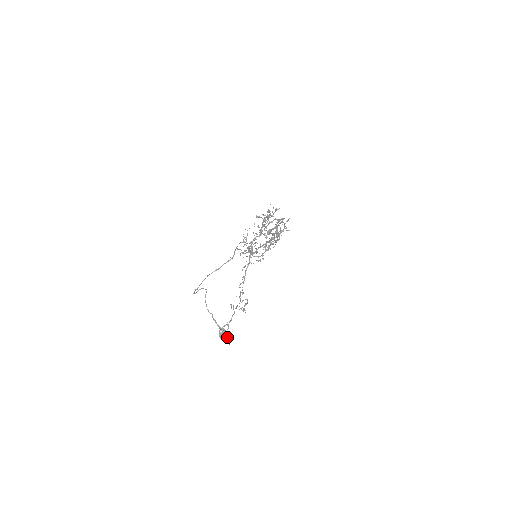
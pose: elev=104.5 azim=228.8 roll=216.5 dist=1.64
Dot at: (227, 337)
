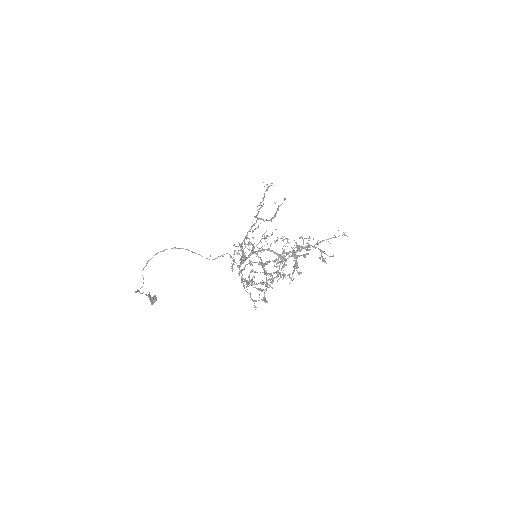
Dot at: (151, 301)
